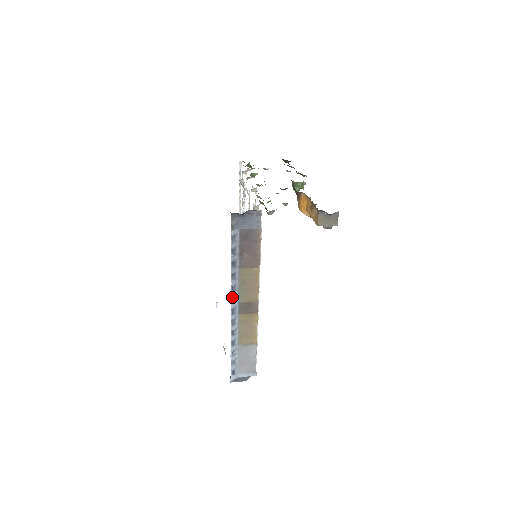
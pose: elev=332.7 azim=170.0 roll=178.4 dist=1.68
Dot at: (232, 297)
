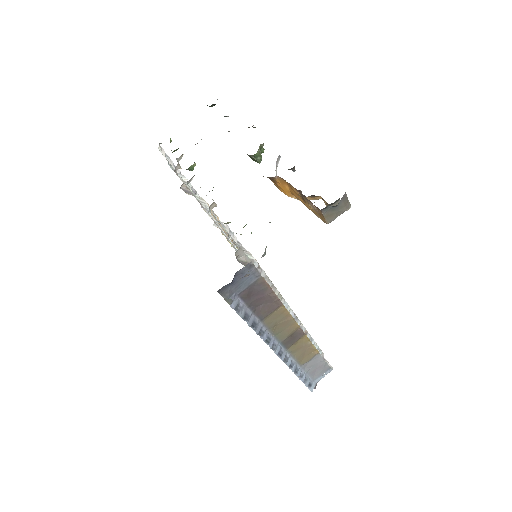
Dot at: (271, 347)
